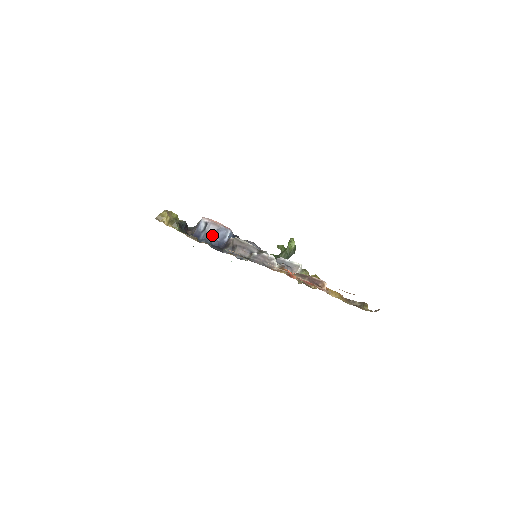
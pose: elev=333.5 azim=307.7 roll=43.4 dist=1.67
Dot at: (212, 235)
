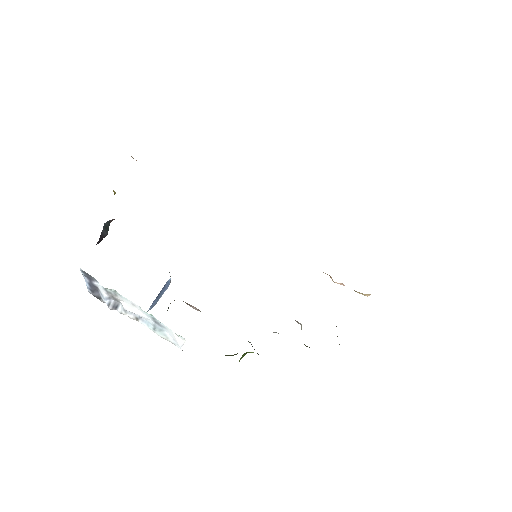
Dot at: occluded
